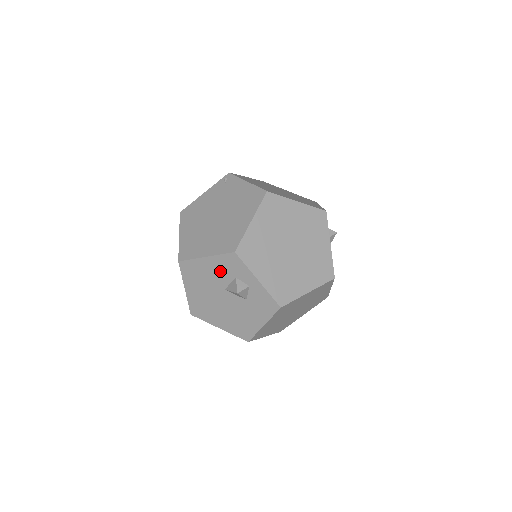
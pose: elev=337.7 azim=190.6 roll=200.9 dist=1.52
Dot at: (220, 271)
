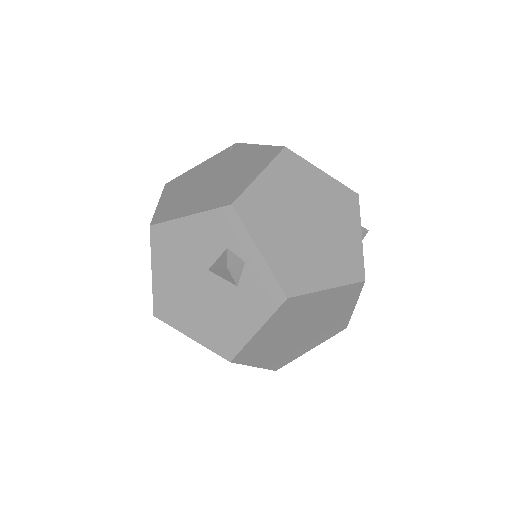
Dot at: (206, 238)
